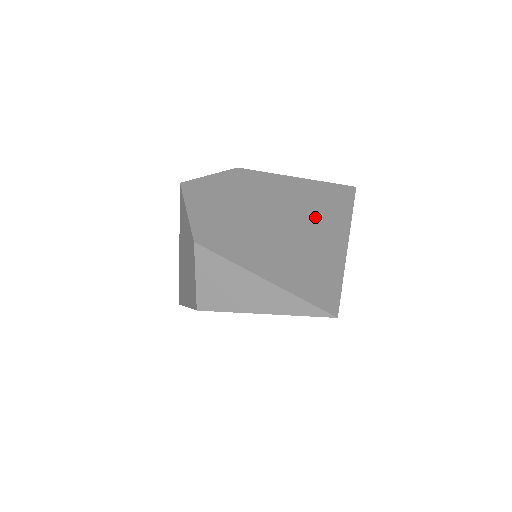
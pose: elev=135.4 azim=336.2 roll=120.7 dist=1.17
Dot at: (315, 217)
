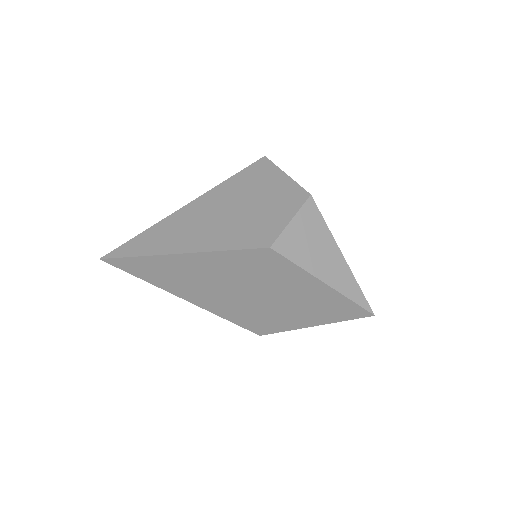
Dot at: occluded
